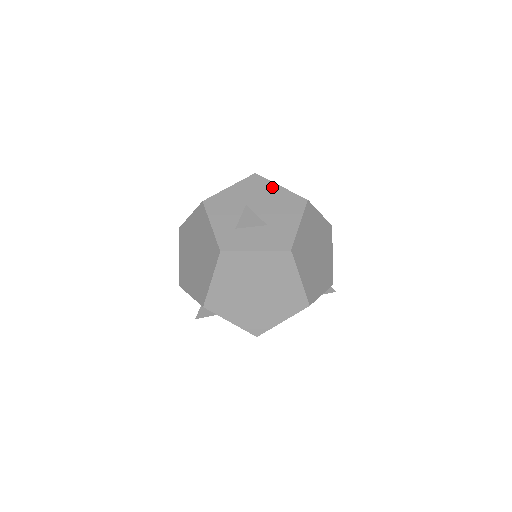
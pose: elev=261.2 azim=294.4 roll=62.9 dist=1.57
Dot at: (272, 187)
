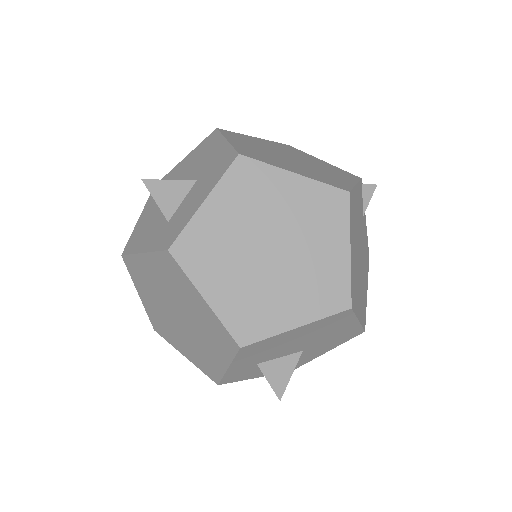
Dot at: (177, 168)
